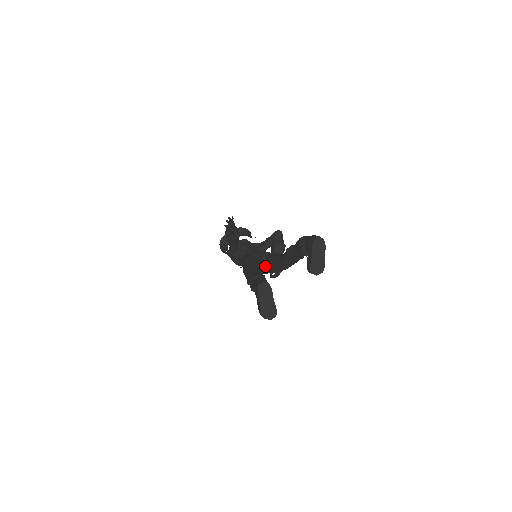
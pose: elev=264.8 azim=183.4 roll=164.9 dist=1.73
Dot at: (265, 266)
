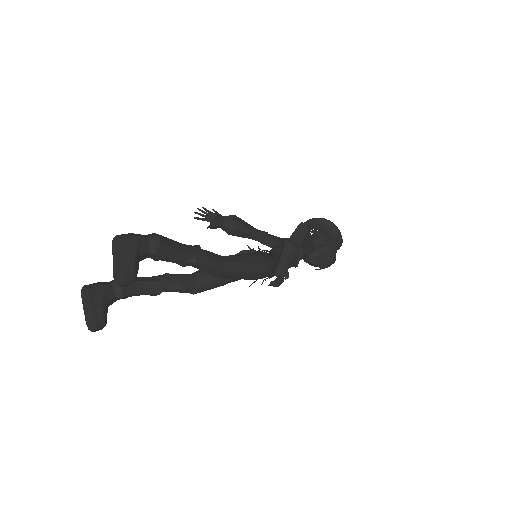
Dot at: occluded
